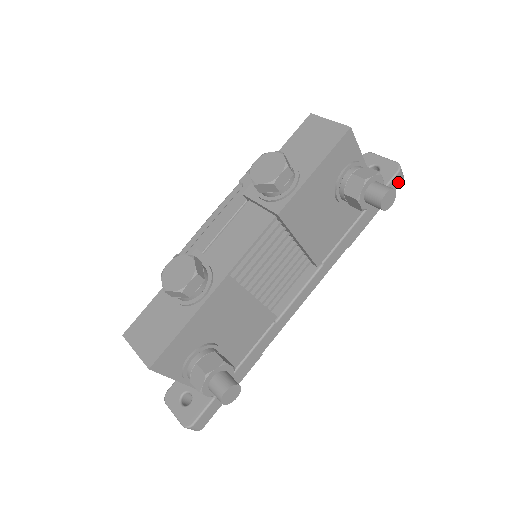
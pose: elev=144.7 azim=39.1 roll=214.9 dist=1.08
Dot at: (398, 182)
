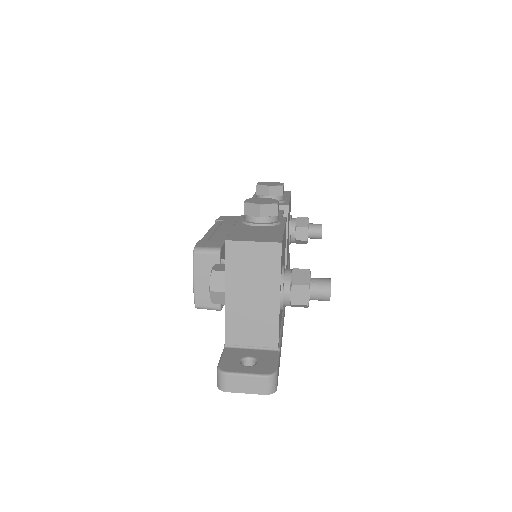
Dot at: occluded
